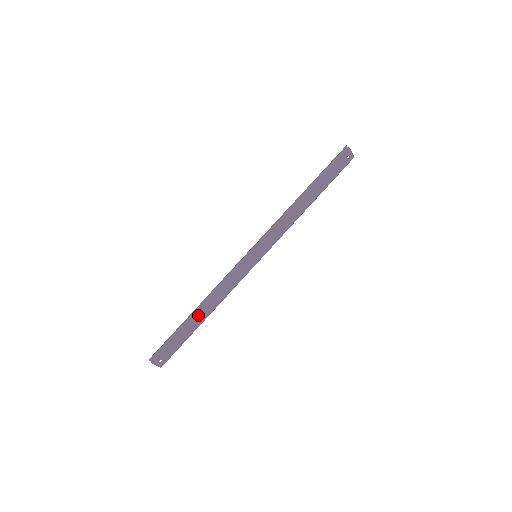
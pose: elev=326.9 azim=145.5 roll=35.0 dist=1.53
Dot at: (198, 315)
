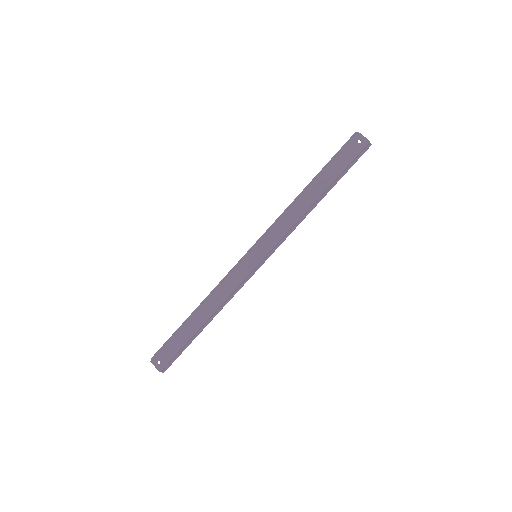
Dot at: (195, 316)
